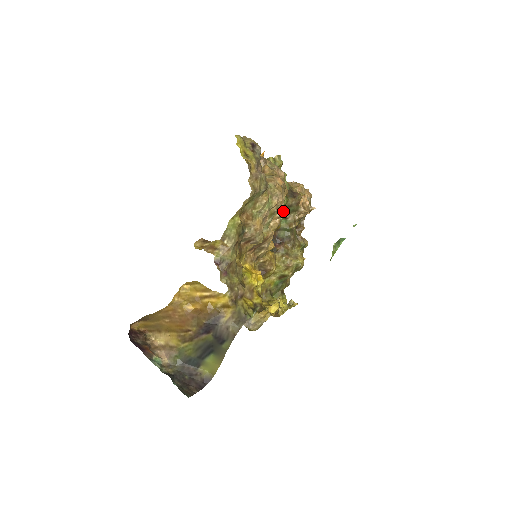
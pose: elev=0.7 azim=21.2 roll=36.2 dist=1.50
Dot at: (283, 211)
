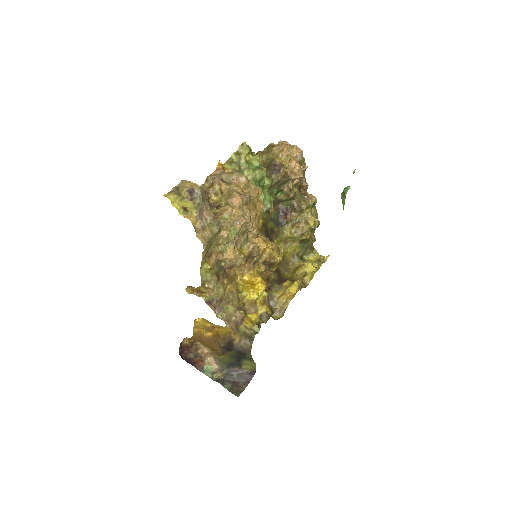
Dot at: (262, 209)
